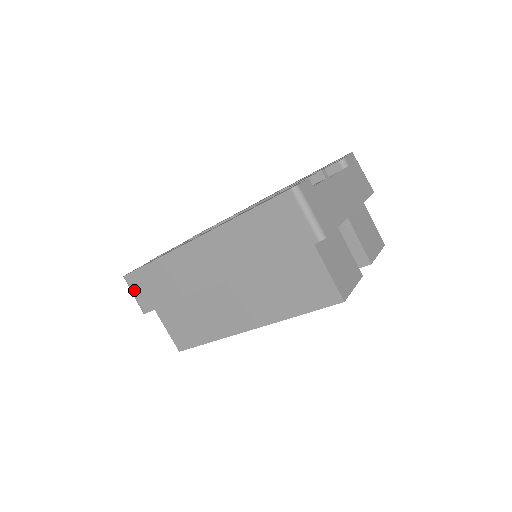
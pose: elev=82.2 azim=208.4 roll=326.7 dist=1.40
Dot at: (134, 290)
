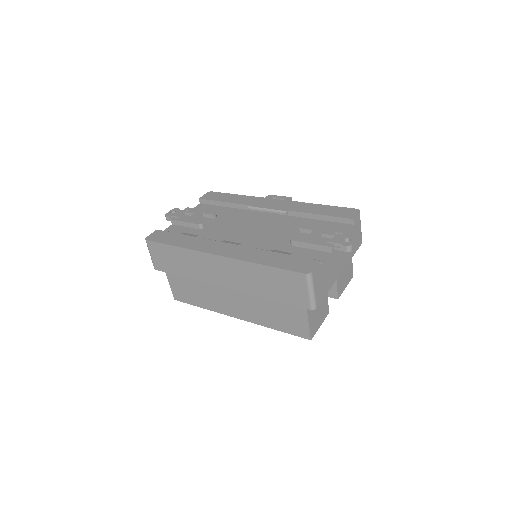
Dot at: (152, 252)
